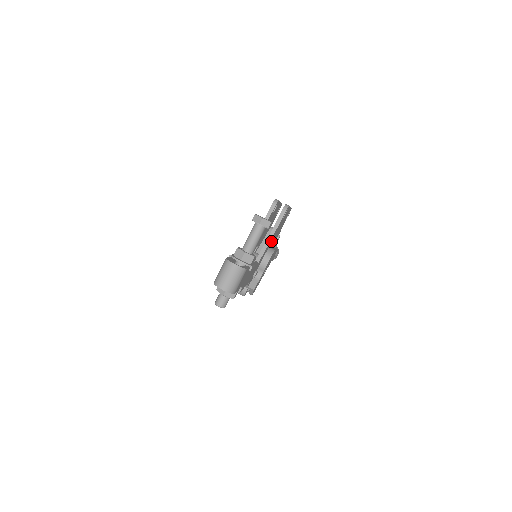
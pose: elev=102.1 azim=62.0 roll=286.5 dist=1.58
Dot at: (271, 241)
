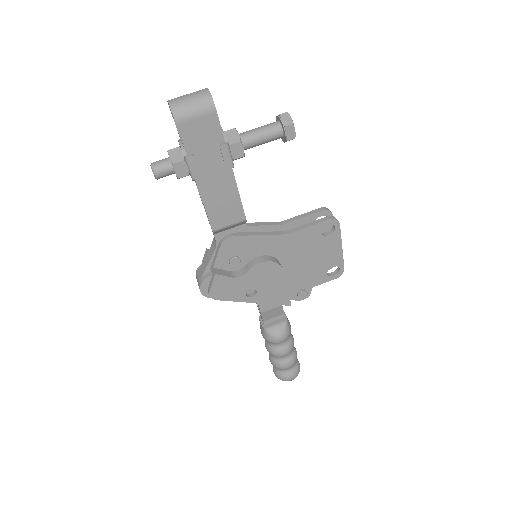
Dot at: (287, 248)
